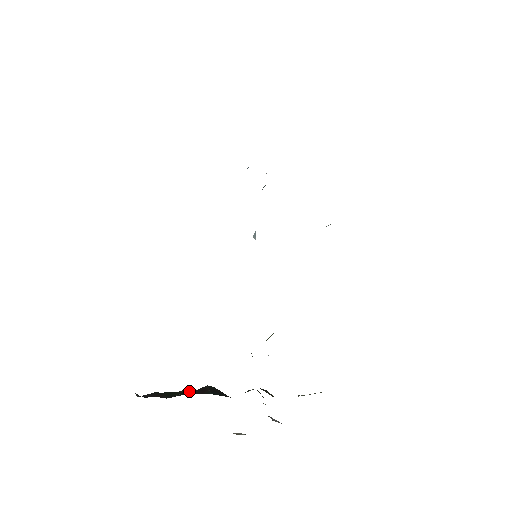
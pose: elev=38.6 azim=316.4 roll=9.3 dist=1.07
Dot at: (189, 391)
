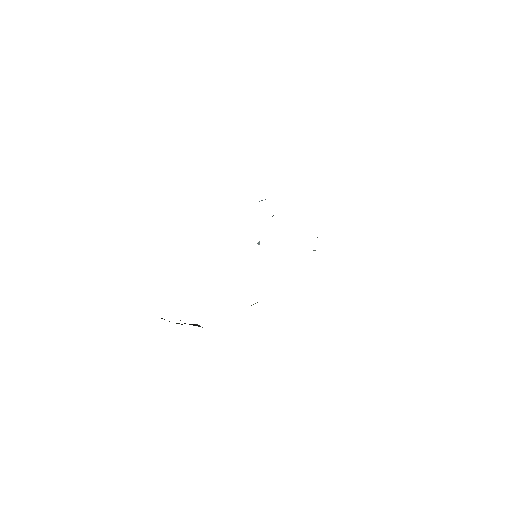
Dot at: (182, 324)
